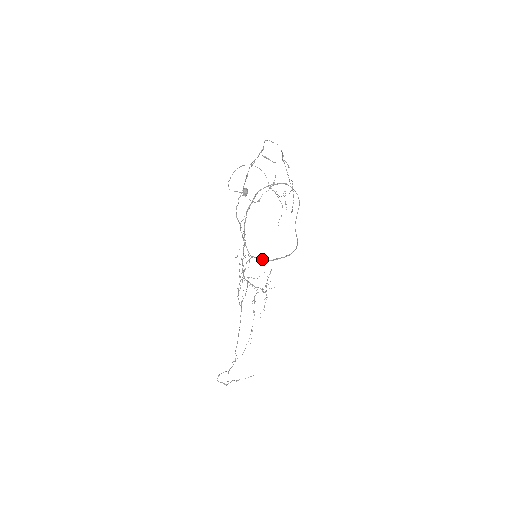
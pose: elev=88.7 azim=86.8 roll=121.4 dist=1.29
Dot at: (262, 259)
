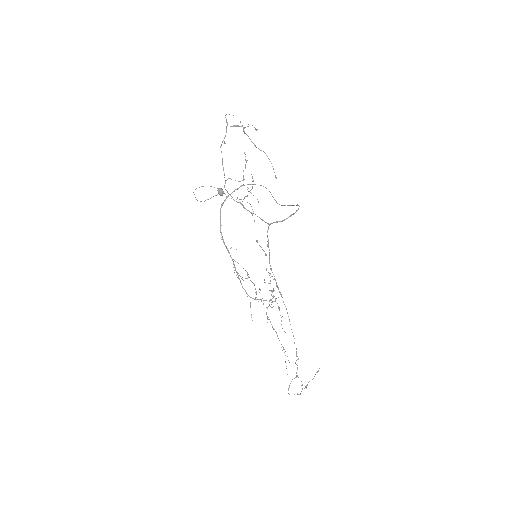
Dot at: (280, 221)
